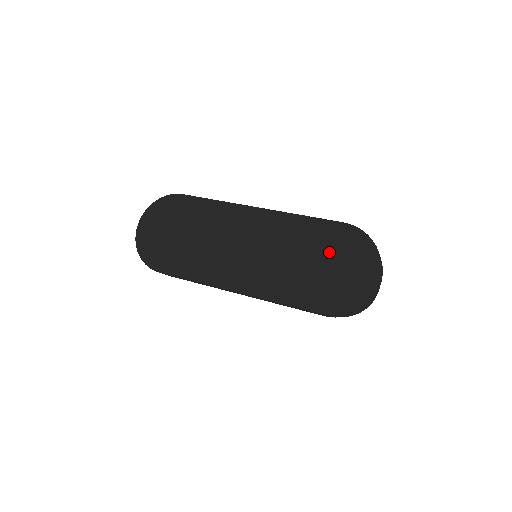
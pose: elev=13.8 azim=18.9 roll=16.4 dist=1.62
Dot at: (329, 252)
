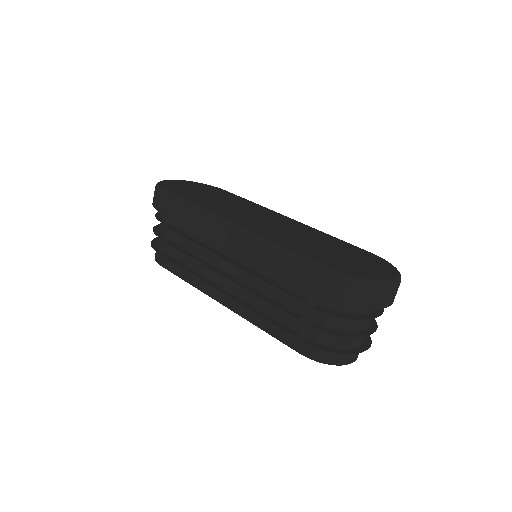
Dot at: (350, 253)
